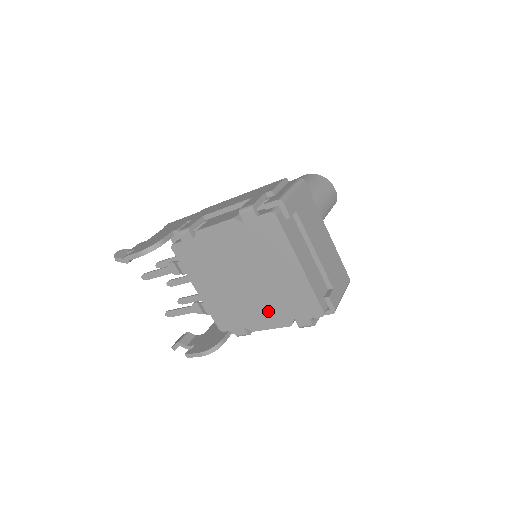
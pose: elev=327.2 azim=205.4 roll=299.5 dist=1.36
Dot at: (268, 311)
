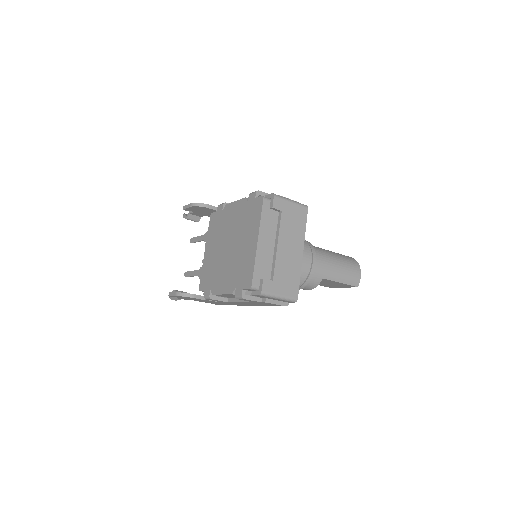
Dot at: (227, 277)
